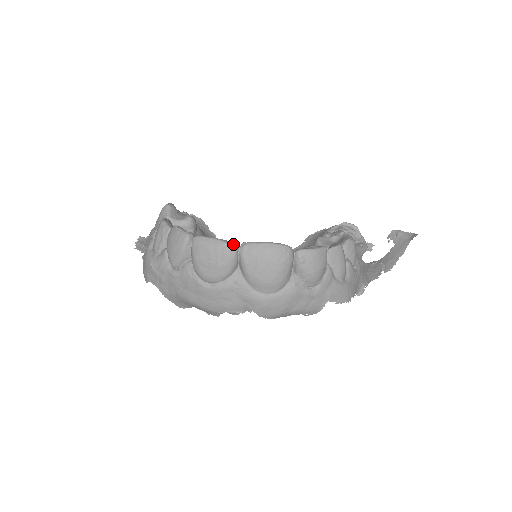
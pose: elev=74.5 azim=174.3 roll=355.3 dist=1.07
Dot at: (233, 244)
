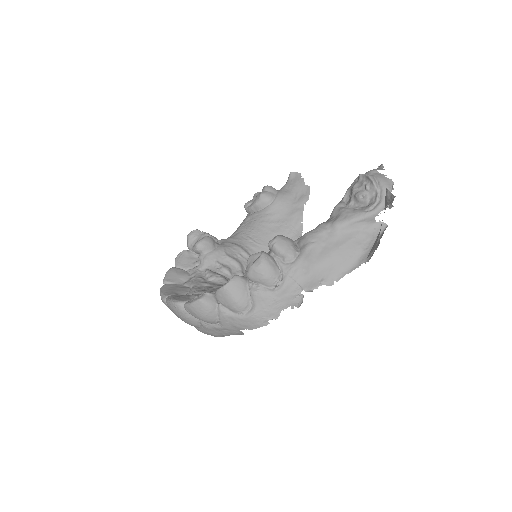
Dot at: (163, 299)
